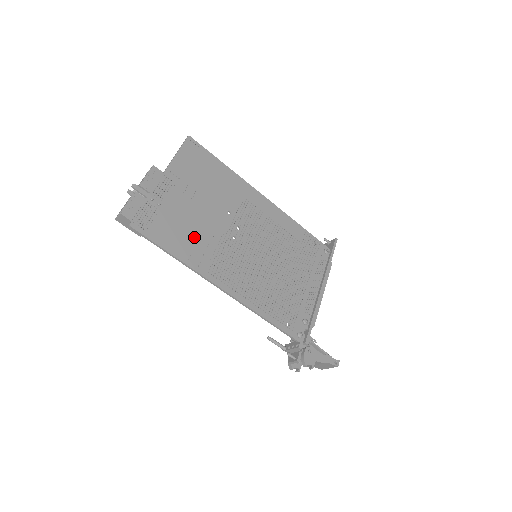
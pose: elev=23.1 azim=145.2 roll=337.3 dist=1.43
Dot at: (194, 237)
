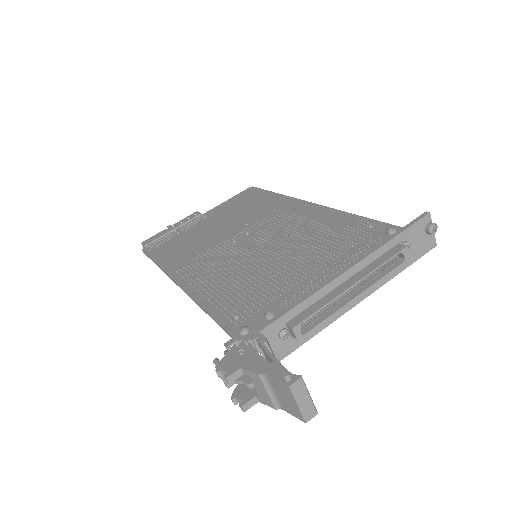
Dot at: (189, 248)
